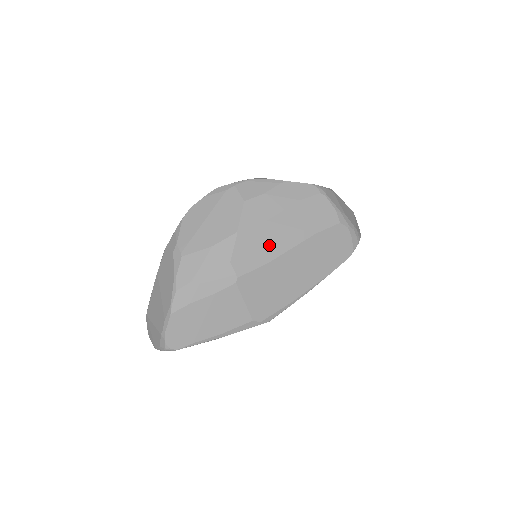
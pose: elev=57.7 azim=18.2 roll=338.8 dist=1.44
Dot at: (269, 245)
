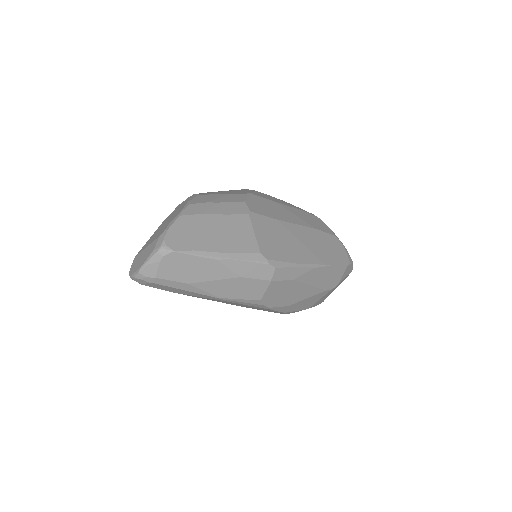
Dot at: (278, 213)
